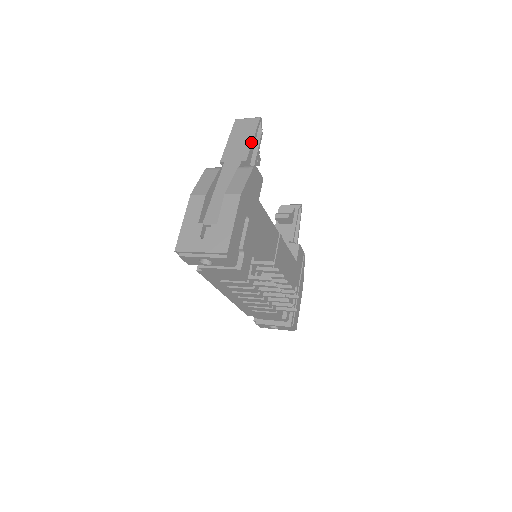
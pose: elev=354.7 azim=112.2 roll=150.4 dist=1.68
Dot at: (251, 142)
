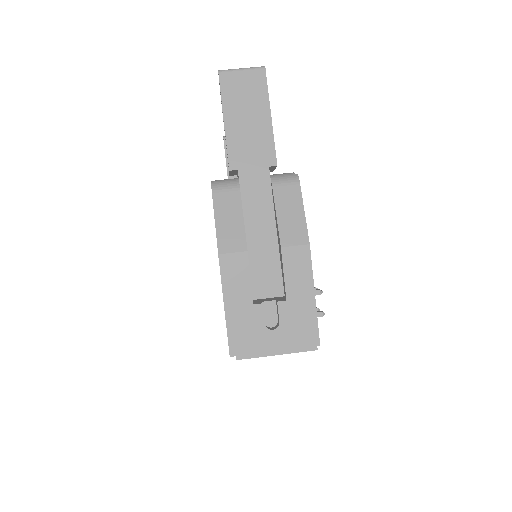
Dot at: (270, 125)
